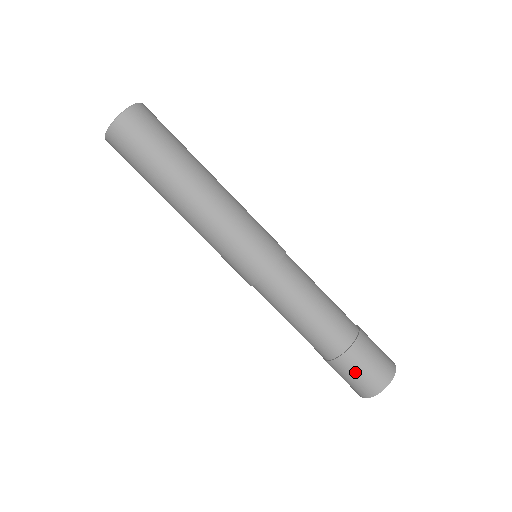
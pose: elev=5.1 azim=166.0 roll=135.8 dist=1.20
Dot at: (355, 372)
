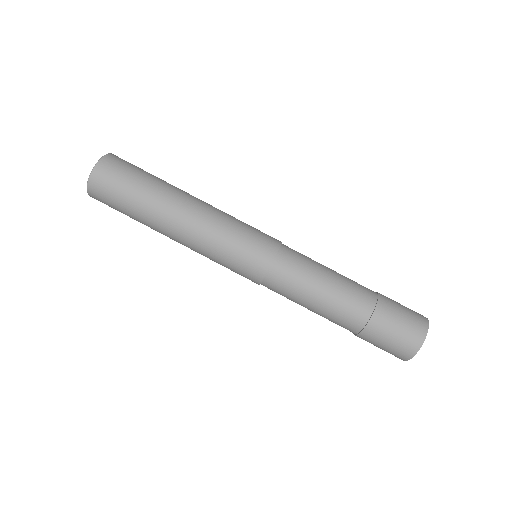
Dot at: (391, 330)
